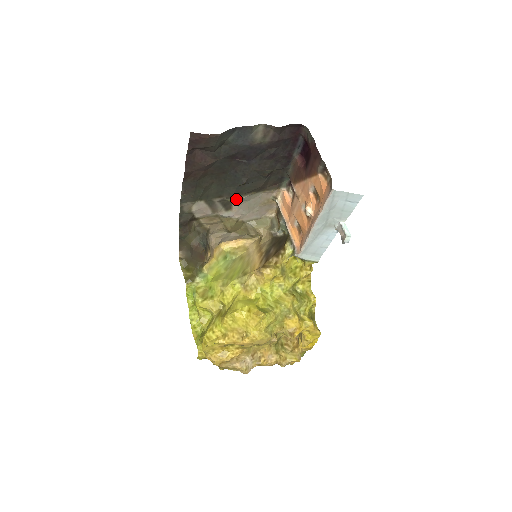
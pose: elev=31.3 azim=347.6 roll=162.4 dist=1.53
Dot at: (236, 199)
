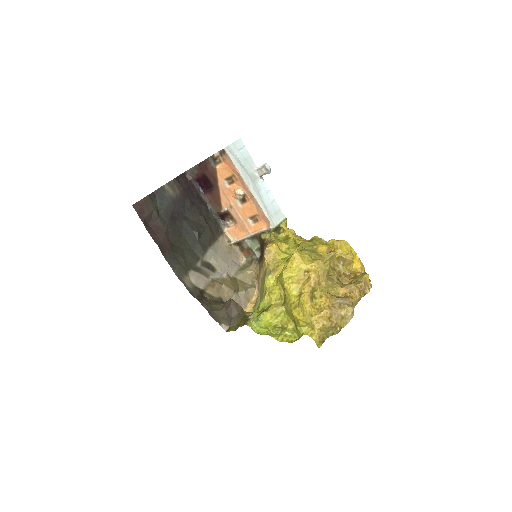
Dot at: (209, 256)
